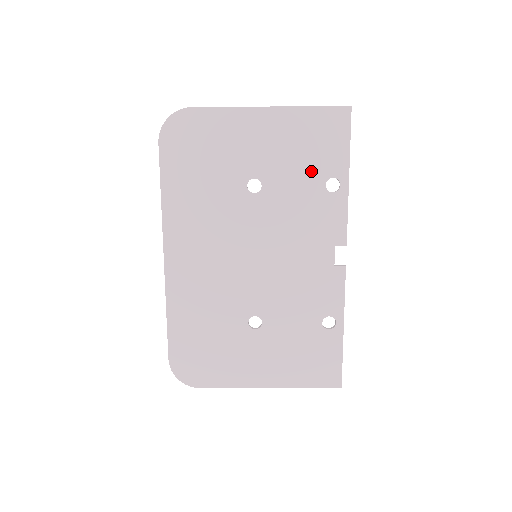
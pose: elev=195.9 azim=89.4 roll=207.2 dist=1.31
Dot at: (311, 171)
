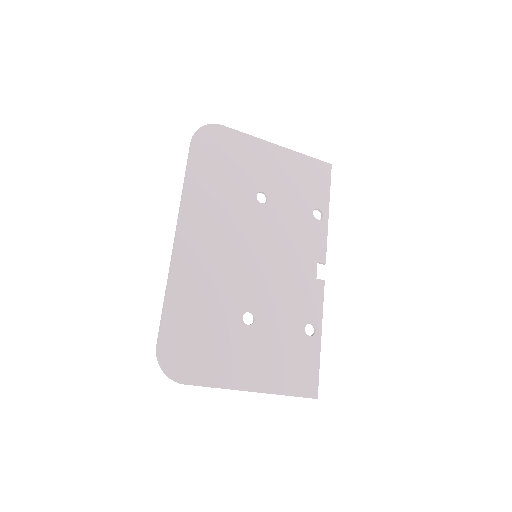
Dot at: (304, 199)
